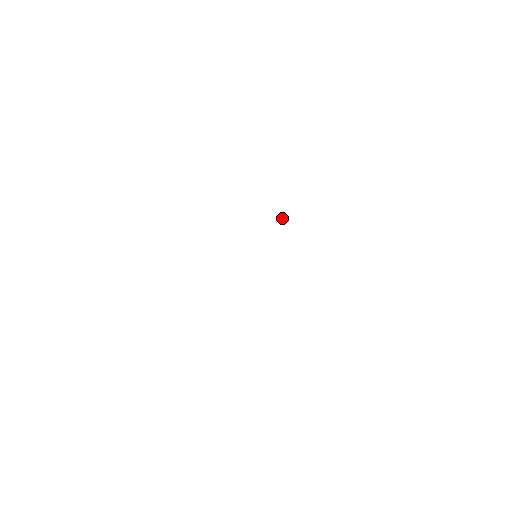
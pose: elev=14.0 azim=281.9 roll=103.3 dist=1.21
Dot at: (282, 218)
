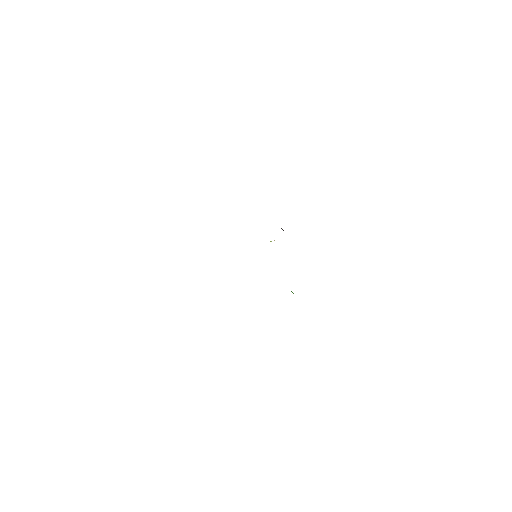
Dot at: occluded
